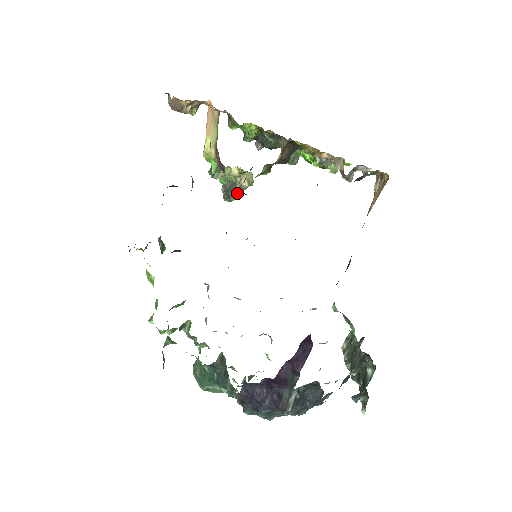
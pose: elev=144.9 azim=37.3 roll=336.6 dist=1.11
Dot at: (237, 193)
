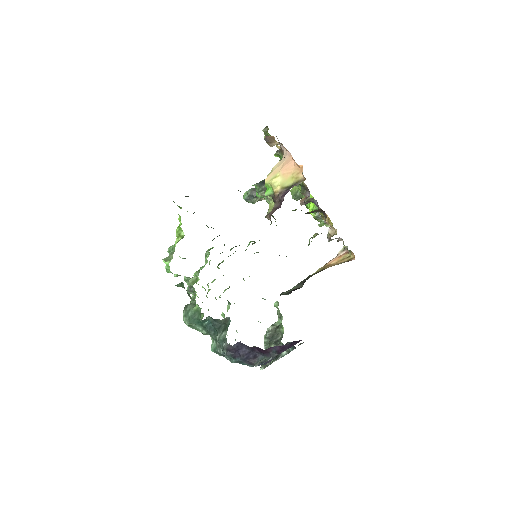
Dot at: (256, 201)
